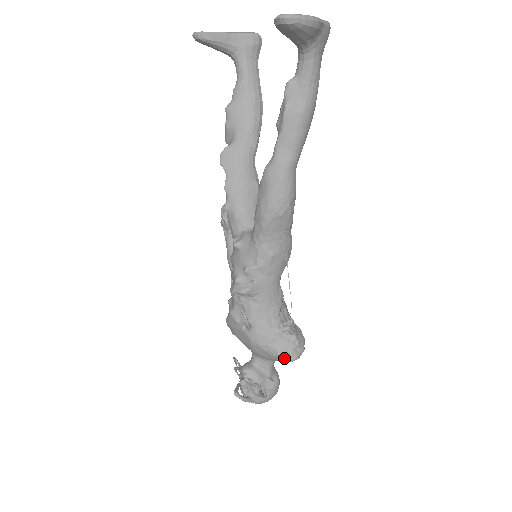
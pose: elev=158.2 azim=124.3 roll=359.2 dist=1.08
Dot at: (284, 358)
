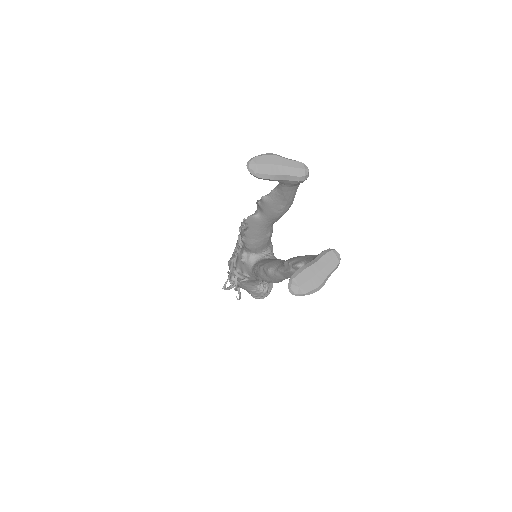
Dot at: (255, 298)
